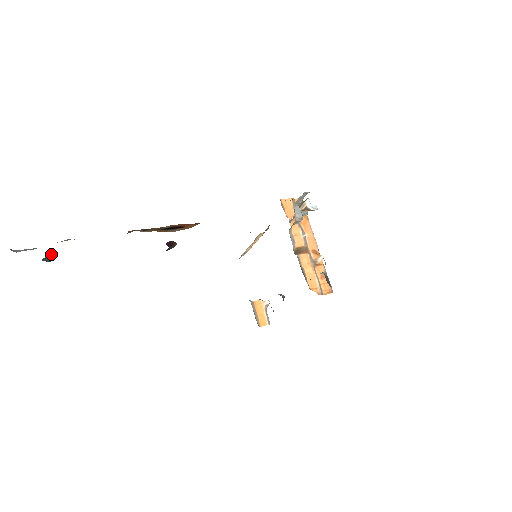
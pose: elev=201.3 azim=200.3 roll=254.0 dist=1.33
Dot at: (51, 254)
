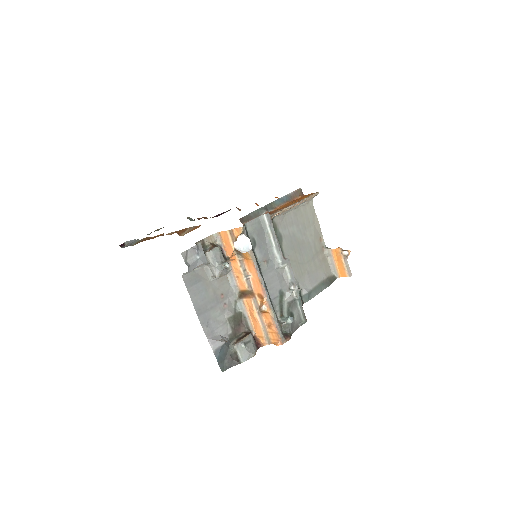
Dot at: occluded
